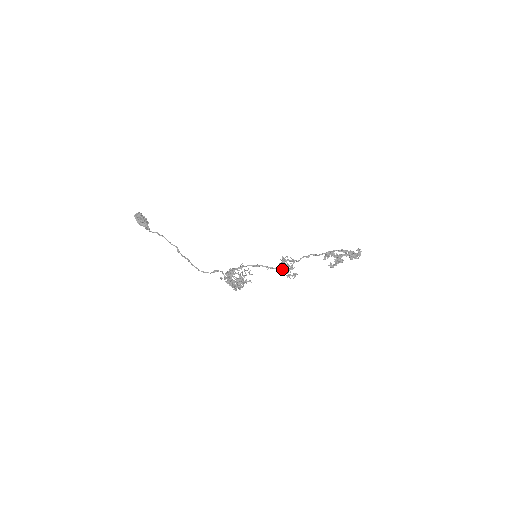
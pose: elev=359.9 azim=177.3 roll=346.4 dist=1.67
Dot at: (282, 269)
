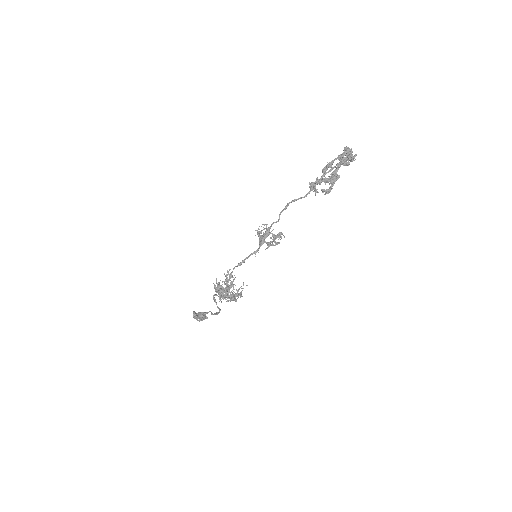
Dot at: (265, 242)
